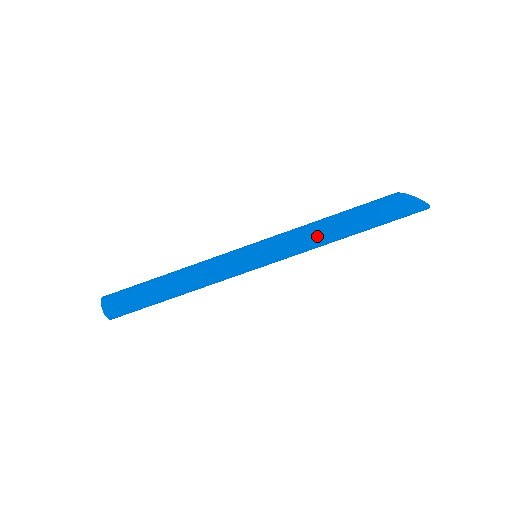
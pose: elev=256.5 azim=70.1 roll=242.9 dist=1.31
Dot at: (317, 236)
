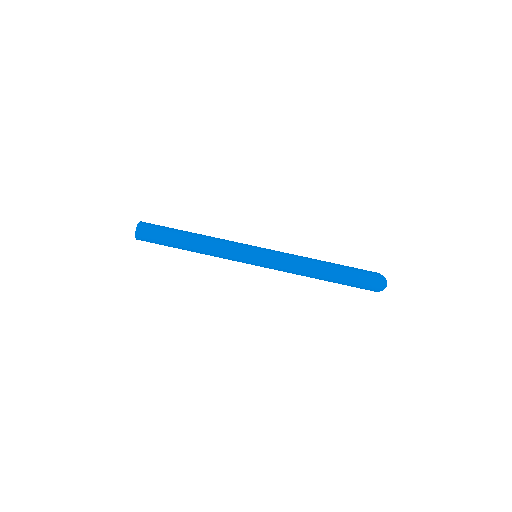
Dot at: (304, 258)
